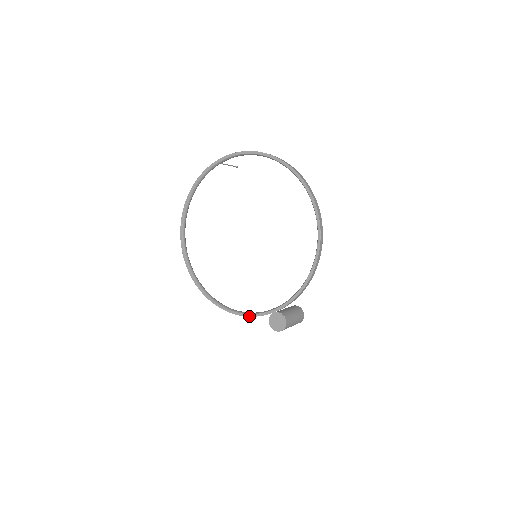
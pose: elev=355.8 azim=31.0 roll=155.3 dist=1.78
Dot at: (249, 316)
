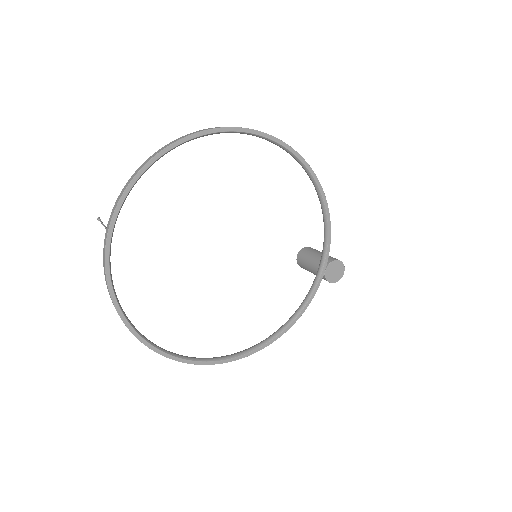
Dot at: occluded
